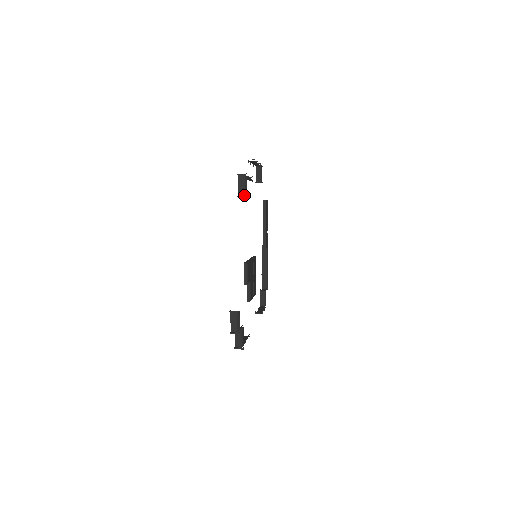
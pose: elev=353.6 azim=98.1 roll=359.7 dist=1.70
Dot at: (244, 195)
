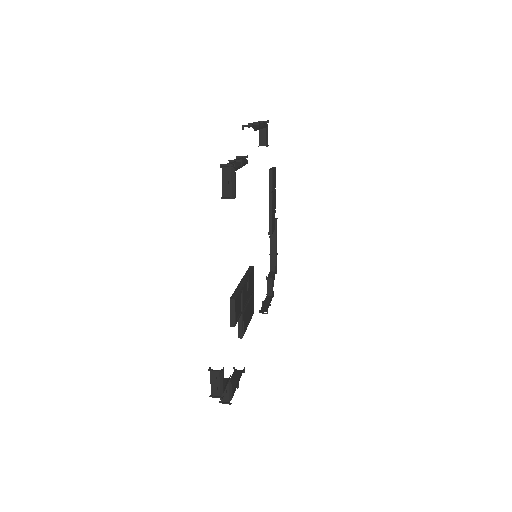
Dot at: (231, 195)
